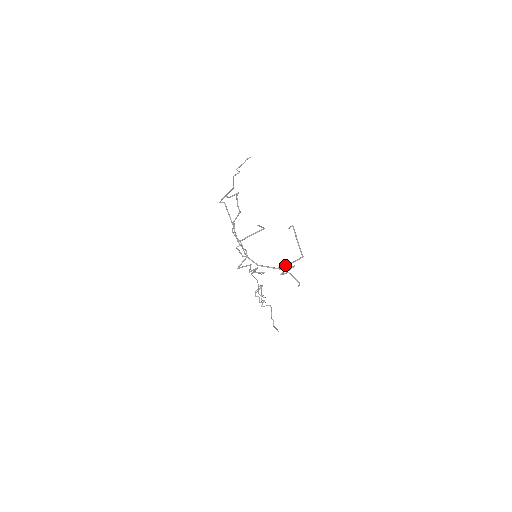
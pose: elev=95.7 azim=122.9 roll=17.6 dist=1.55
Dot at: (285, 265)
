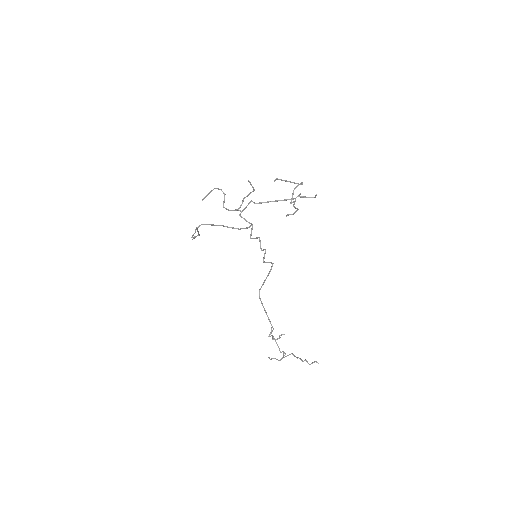
Dot at: (292, 193)
